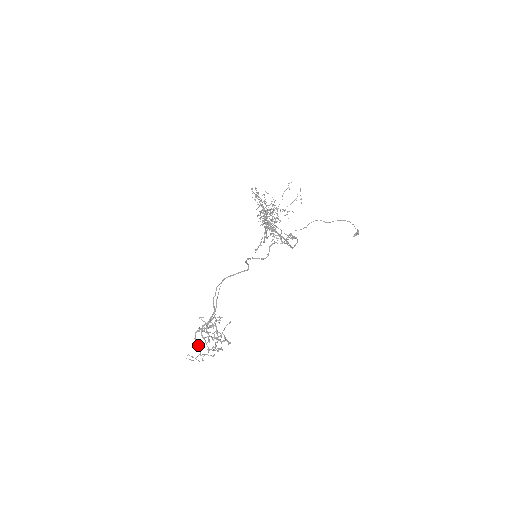
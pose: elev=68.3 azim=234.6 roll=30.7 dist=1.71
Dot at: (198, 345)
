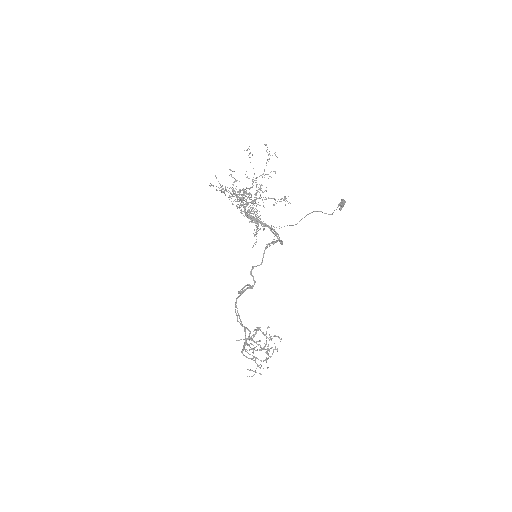
Dot at: (251, 359)
